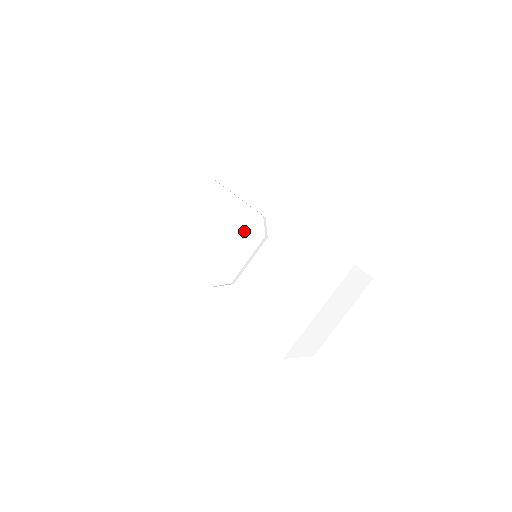
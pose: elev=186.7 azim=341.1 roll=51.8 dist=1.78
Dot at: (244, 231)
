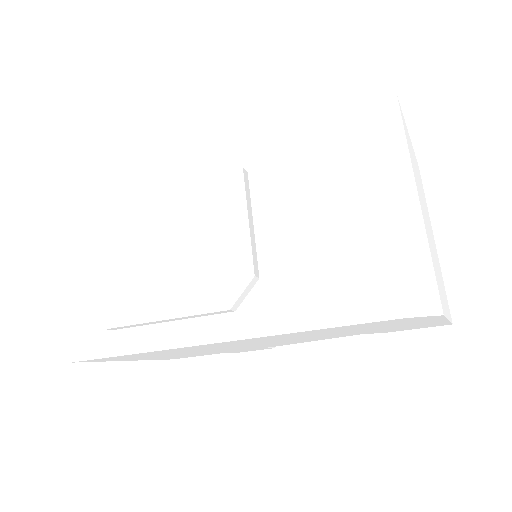
Dot at: (206, 192)
